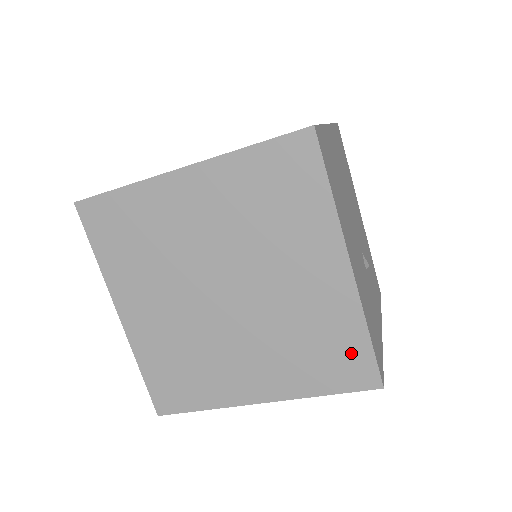
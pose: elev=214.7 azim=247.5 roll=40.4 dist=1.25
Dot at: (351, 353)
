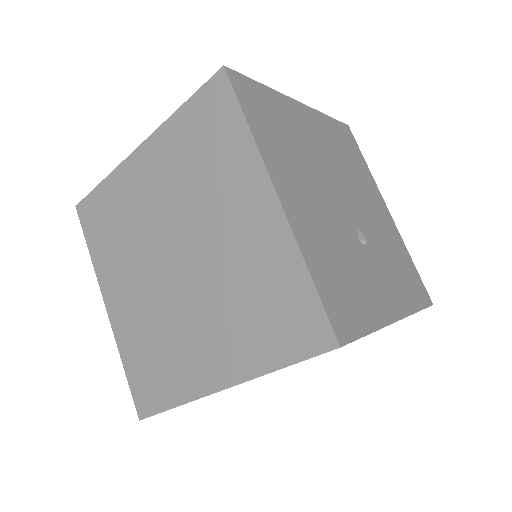
Dot at: (296, 304)
